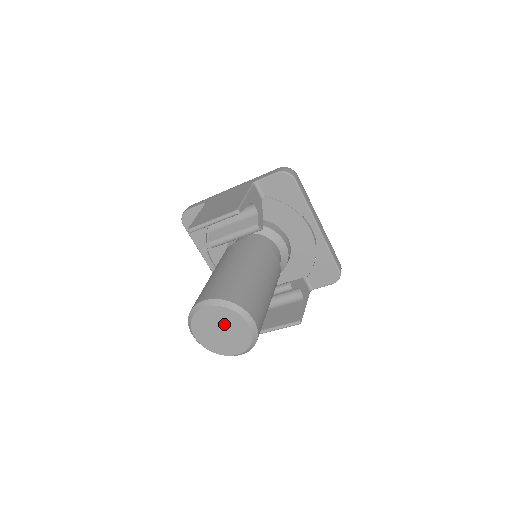
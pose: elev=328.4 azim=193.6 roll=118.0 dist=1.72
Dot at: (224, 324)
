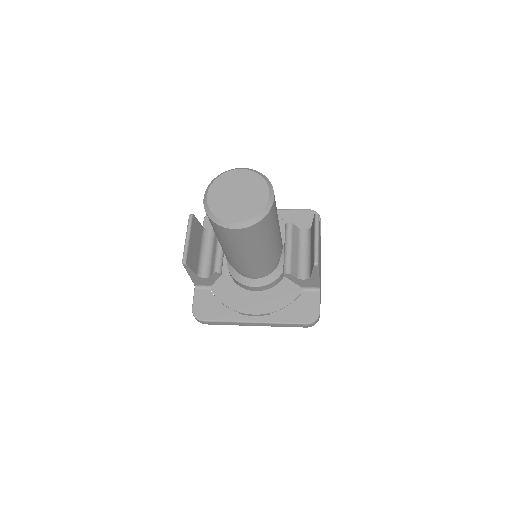
Dot at: (231, 189)
